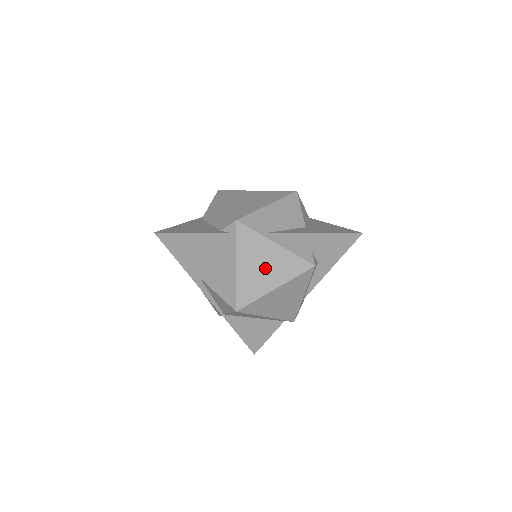
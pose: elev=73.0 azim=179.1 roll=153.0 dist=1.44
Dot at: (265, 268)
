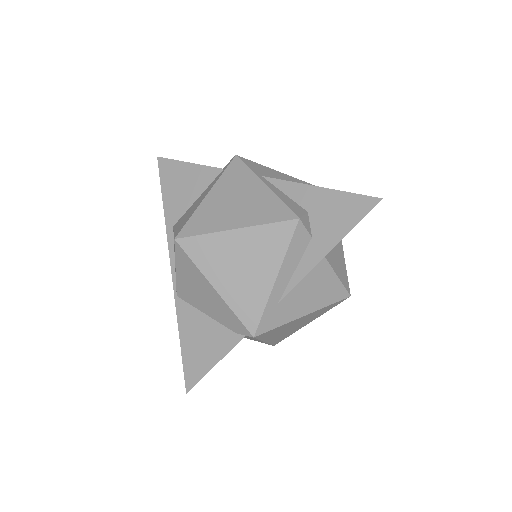
Dot at: (237, 204)
